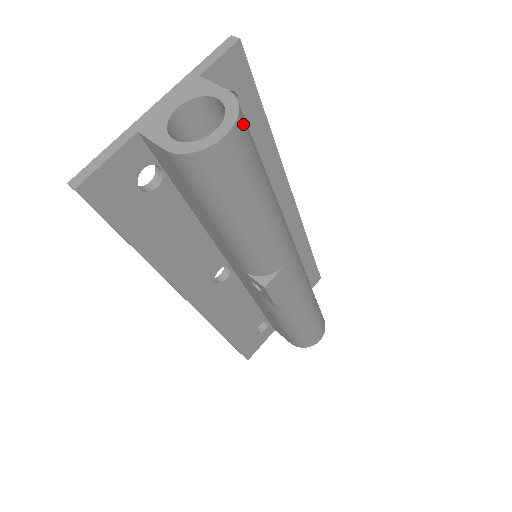
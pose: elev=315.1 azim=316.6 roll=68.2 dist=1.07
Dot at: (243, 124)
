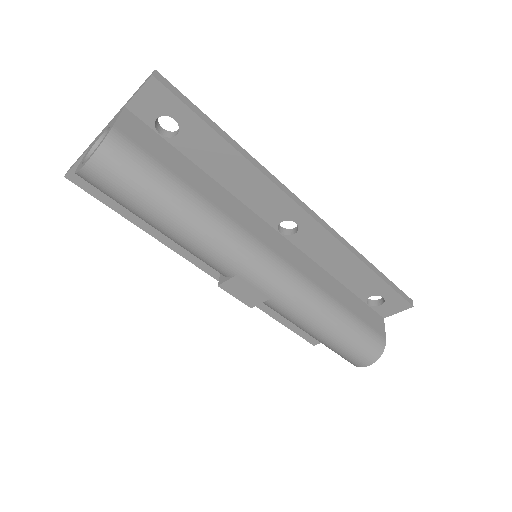
Dot at: (108, 157)
